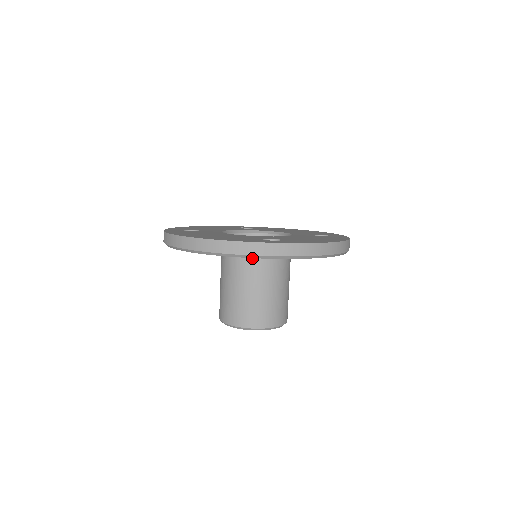
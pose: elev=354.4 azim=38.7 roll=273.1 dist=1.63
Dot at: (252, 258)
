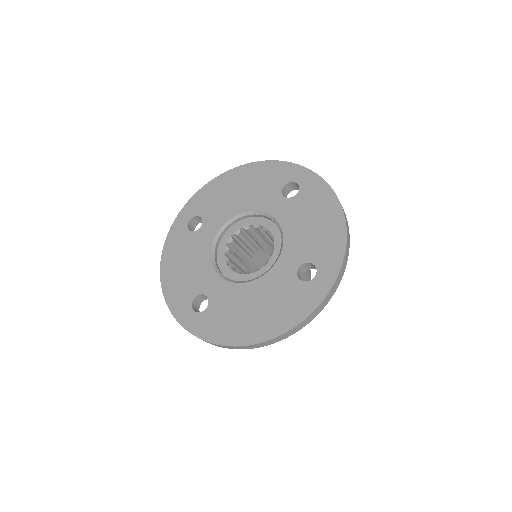
Dot at: occluded
